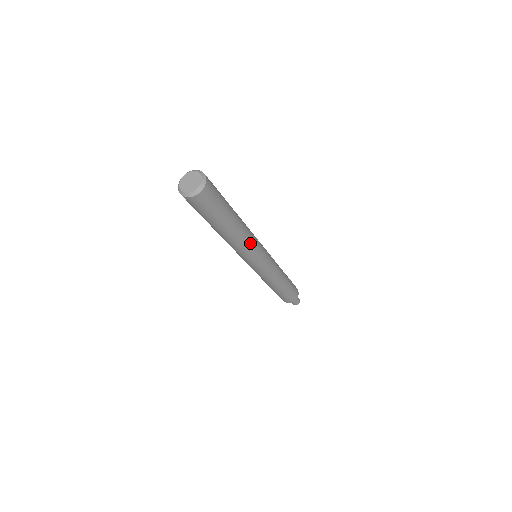
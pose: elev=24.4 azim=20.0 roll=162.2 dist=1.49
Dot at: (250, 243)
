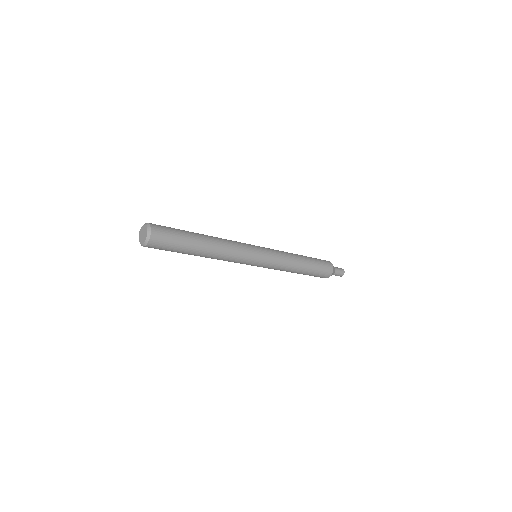
Dot at: (227, 260)
